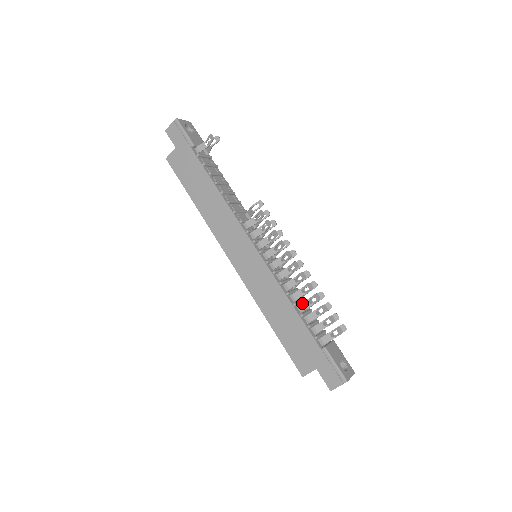
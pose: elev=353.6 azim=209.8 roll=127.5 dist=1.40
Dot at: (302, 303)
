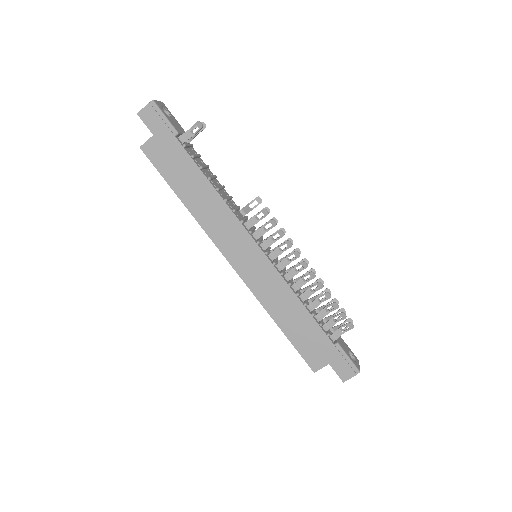
Dot at: (312, 302)
